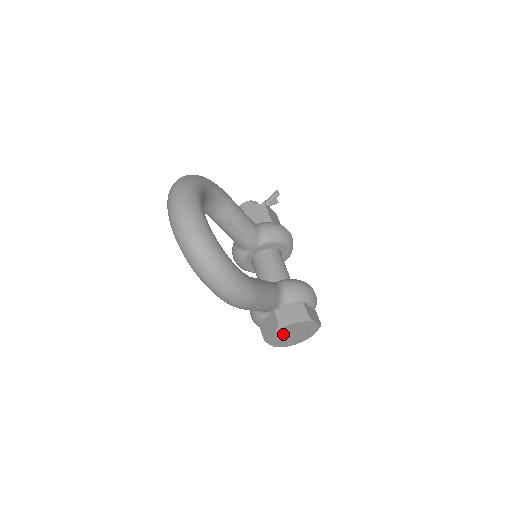
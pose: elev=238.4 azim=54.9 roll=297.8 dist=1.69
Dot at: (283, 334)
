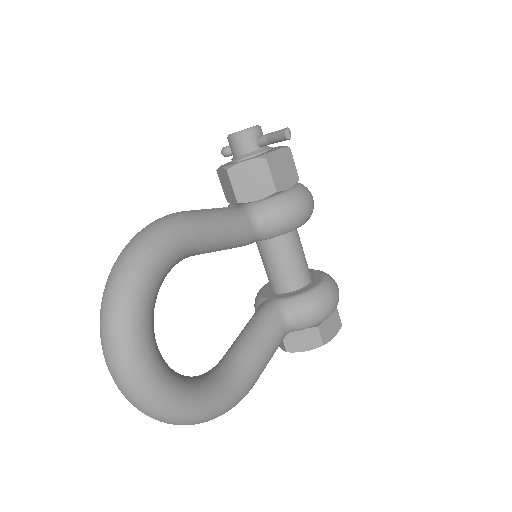
Dot at: occluded
